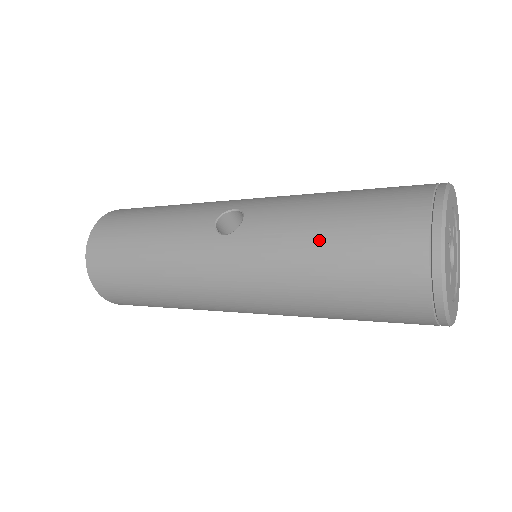
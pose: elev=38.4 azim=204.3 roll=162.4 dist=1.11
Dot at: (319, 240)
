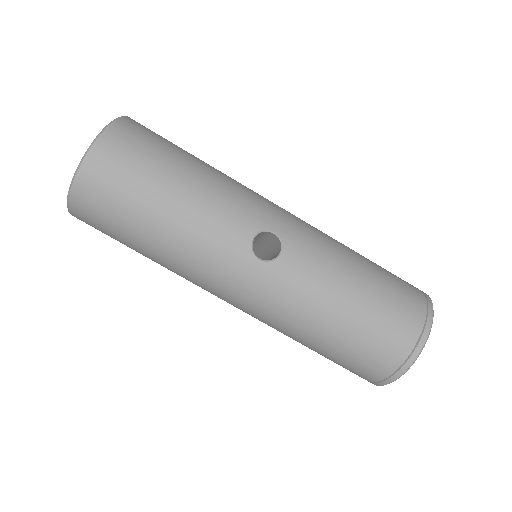
Dot at: (338, 314)
